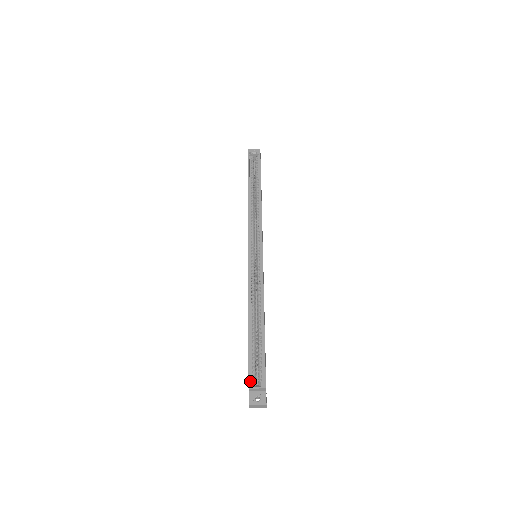
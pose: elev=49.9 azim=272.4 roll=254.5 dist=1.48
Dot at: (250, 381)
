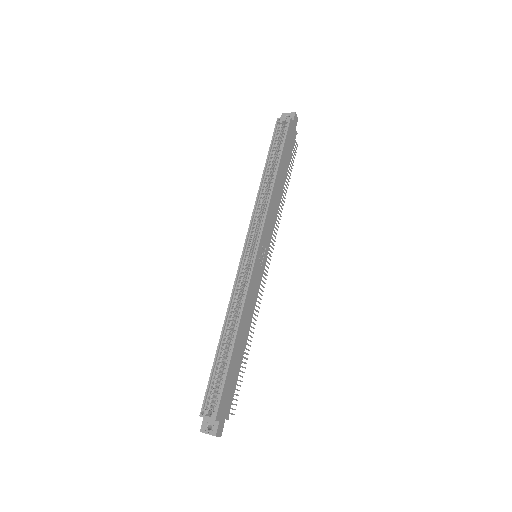
Dot at: (204, 408)
